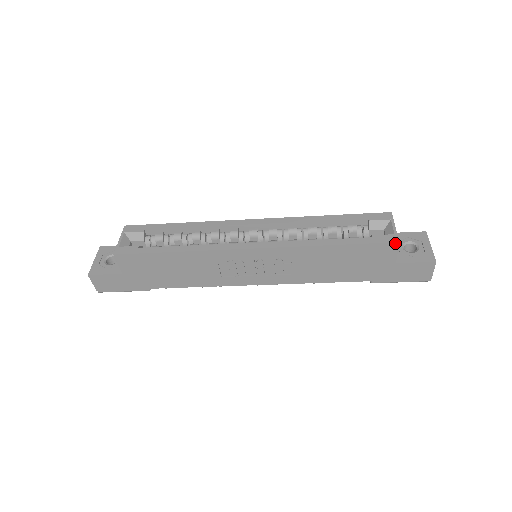
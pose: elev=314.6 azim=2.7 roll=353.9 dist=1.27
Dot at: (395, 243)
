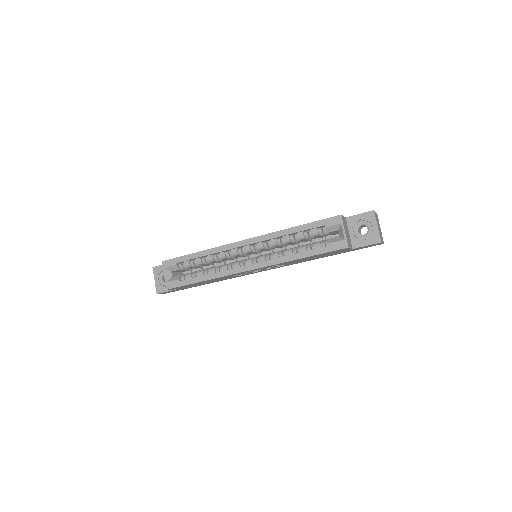
Dot at: (346, 248)
